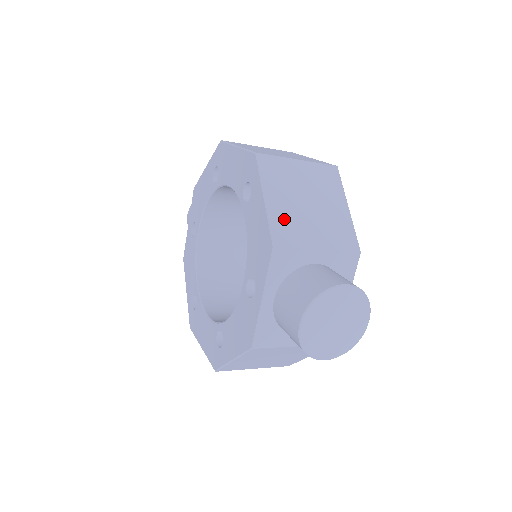
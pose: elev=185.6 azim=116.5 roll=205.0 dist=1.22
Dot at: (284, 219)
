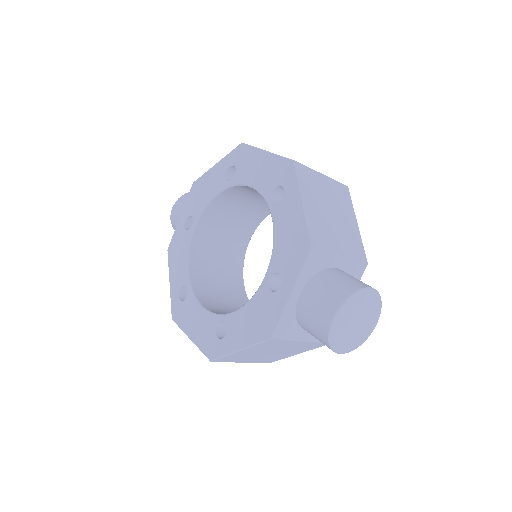
Dot at: (317, 224)
